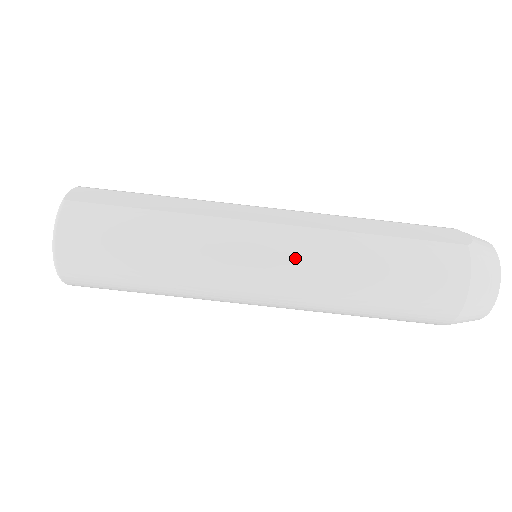
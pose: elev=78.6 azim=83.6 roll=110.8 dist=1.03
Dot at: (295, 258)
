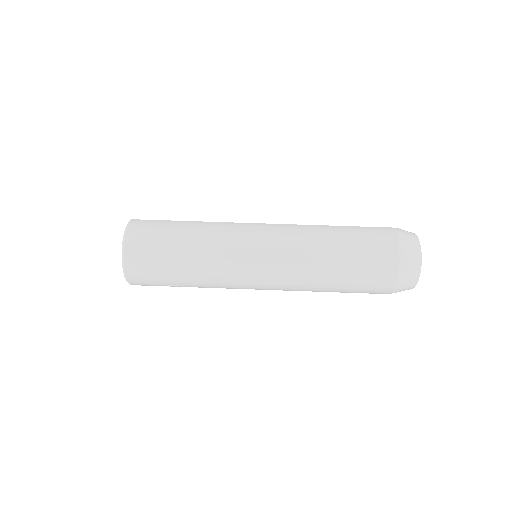
Dot at: (281, 237)
